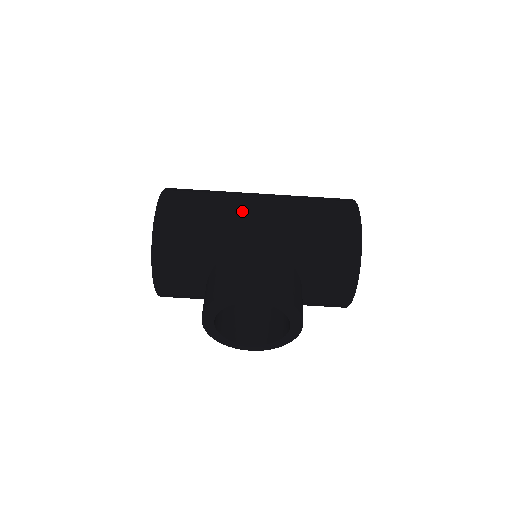
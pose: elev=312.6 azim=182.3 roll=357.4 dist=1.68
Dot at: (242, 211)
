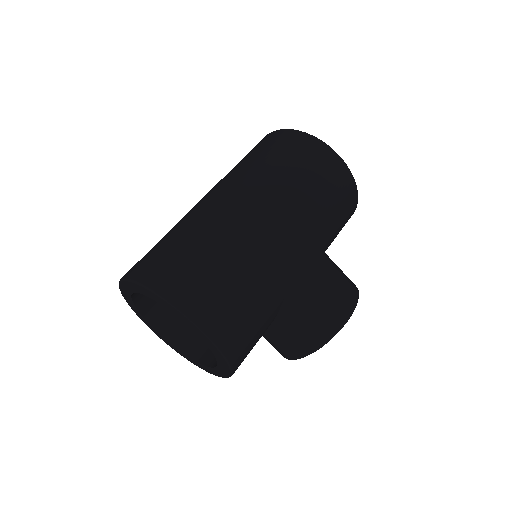
Dot at: (273, 251)
